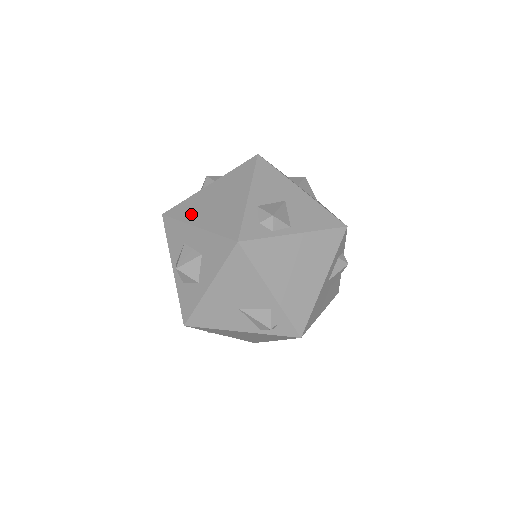
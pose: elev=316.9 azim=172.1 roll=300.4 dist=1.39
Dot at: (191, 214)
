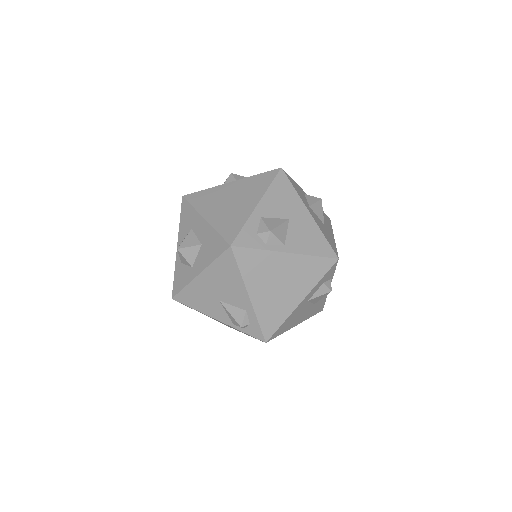
Dot at: (205, 205)
